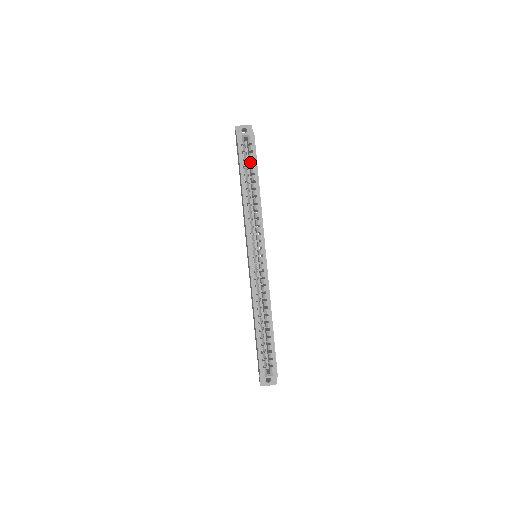
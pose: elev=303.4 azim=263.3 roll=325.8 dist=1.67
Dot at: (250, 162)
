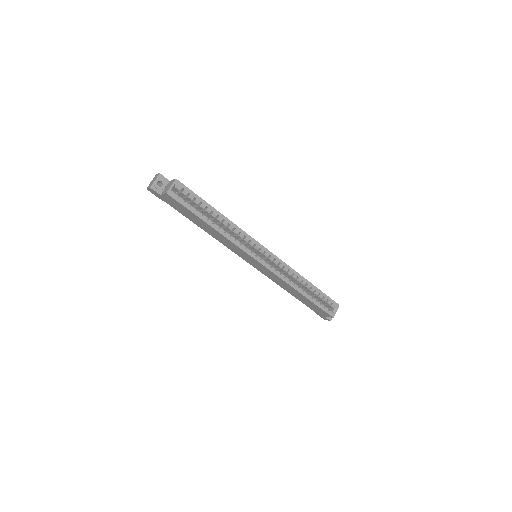
Dot at: (195, 202)
